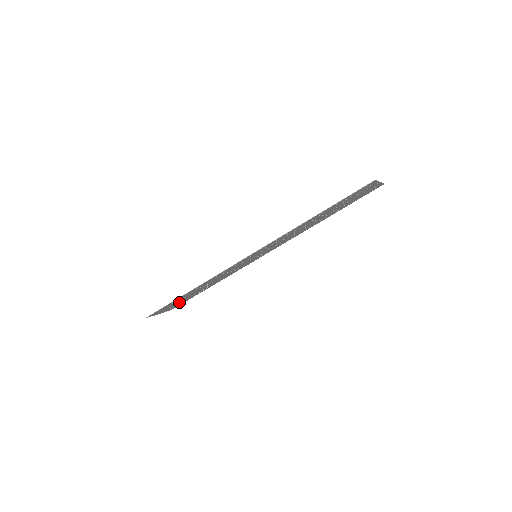
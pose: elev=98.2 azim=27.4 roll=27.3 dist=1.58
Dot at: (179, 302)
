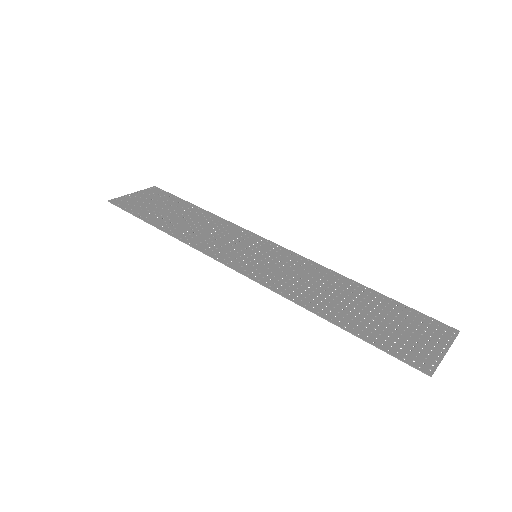
Dot at: (158, 202)
